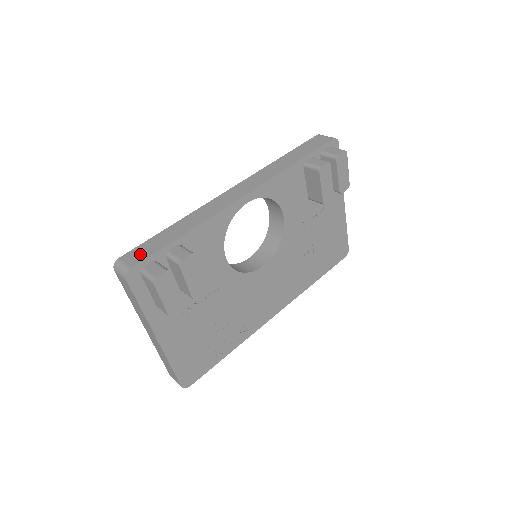
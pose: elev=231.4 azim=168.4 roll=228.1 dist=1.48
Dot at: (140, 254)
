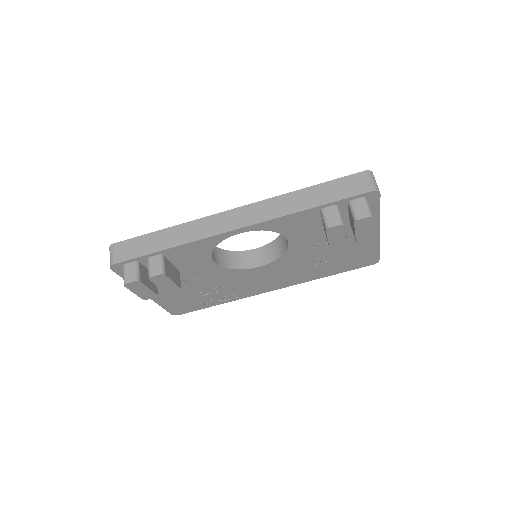
Dot at: (127, 251)
